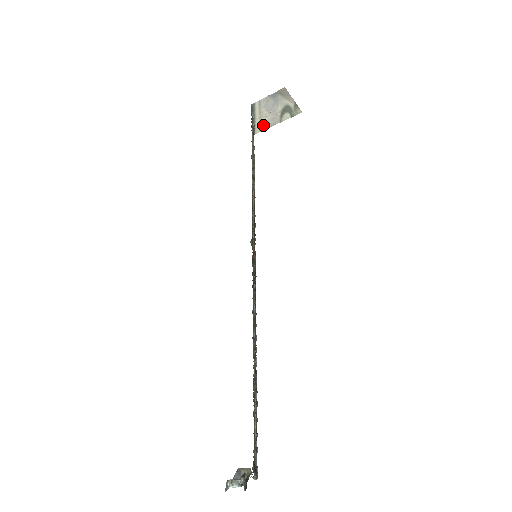
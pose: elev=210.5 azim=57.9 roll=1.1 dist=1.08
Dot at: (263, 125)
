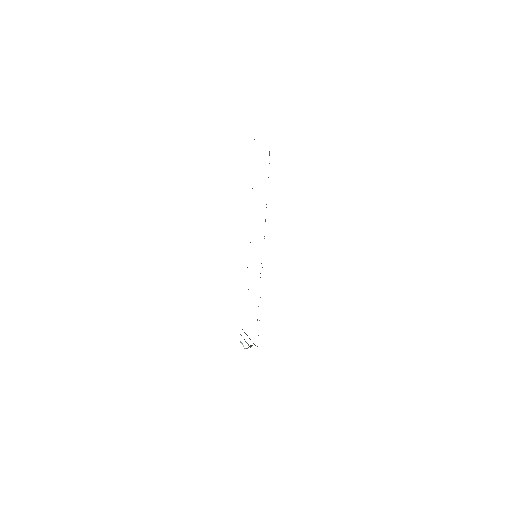
Dot at: occluded
